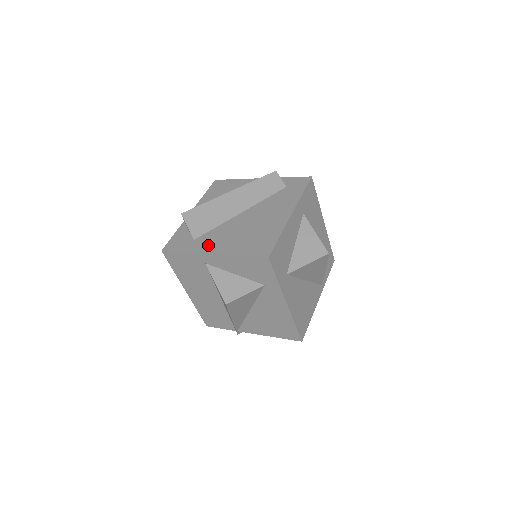
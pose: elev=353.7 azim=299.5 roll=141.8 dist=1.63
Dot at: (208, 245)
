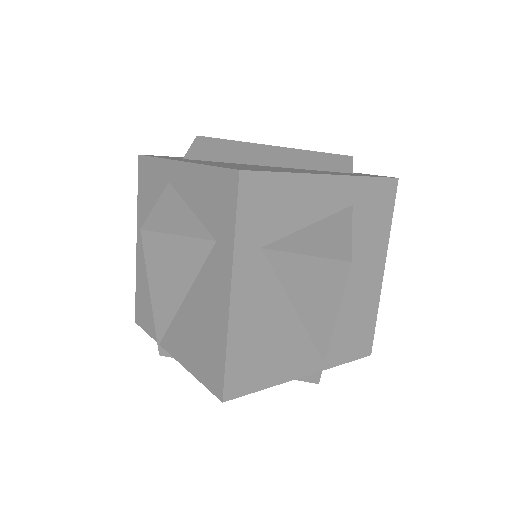
Dot at: (189, 160)
